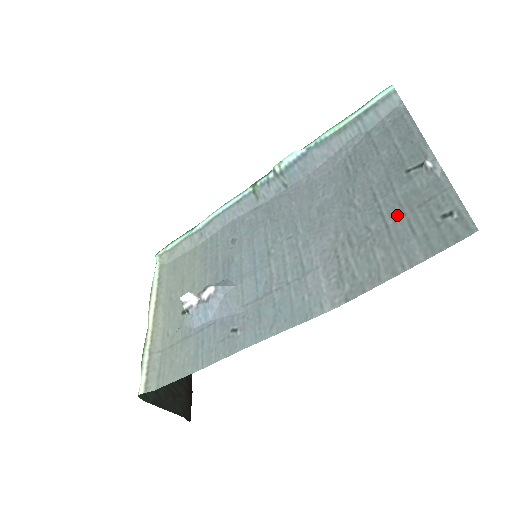
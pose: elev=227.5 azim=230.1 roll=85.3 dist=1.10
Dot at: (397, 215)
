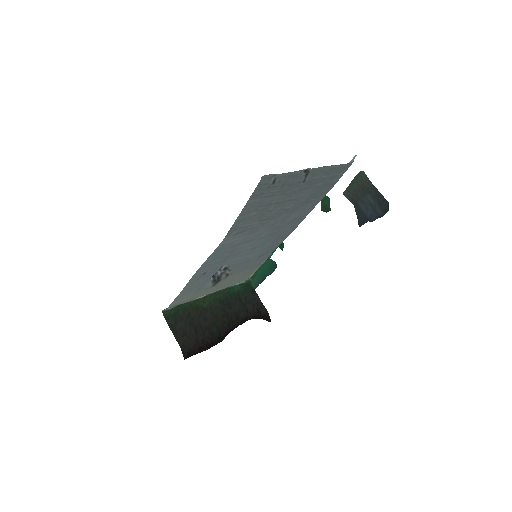
Dot at: (277, 197)
